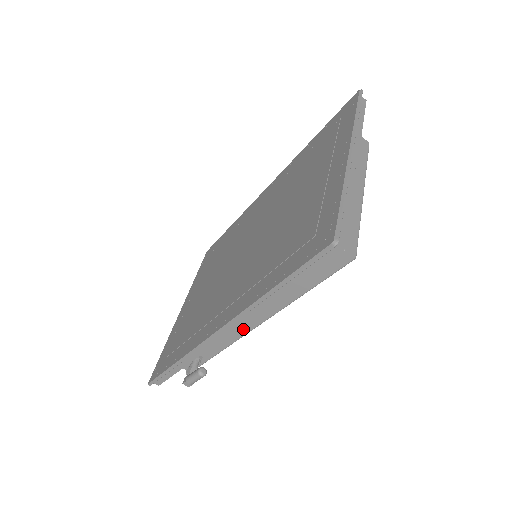
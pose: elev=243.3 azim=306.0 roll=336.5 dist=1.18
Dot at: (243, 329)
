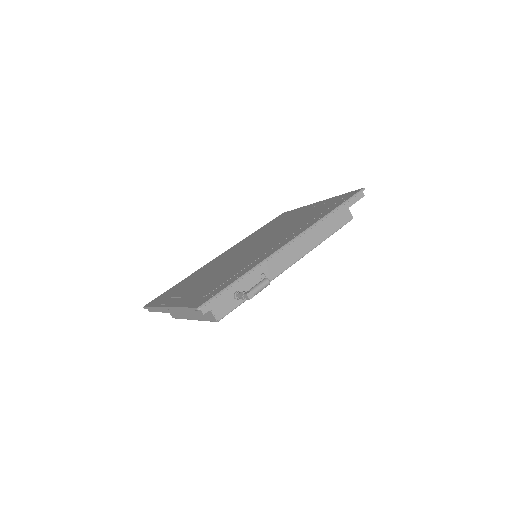
Dot at: (285, 264)
